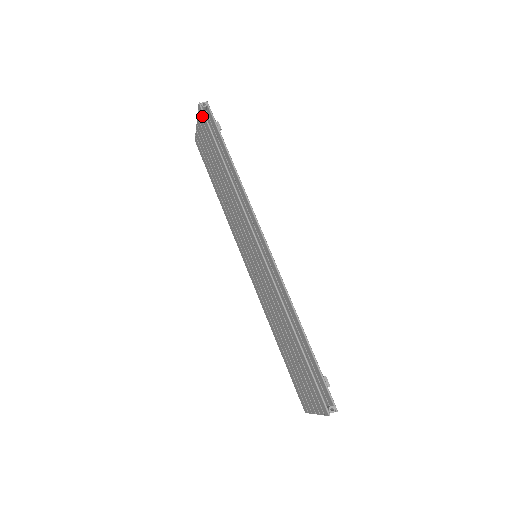
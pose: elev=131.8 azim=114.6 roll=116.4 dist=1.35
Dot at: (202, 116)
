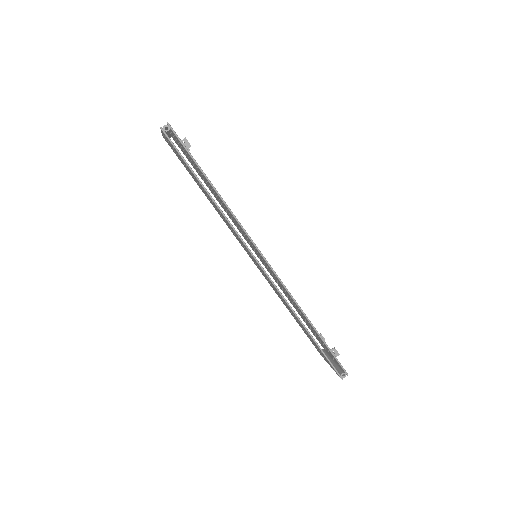
Dot at: (168, 140)
